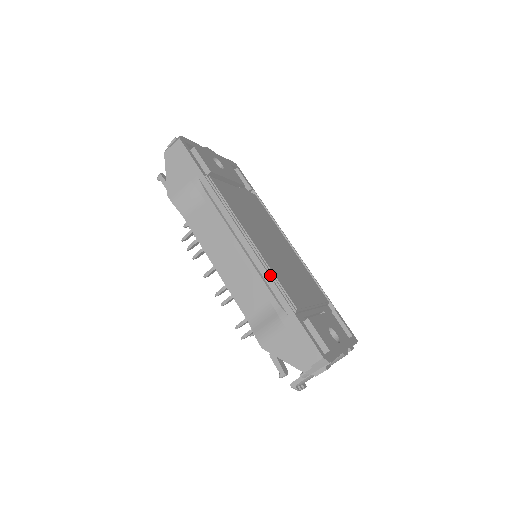
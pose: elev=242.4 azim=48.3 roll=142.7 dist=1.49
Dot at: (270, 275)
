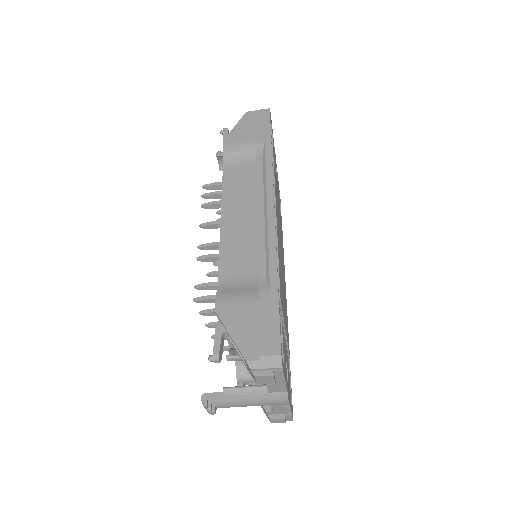
Dot at: occluded
